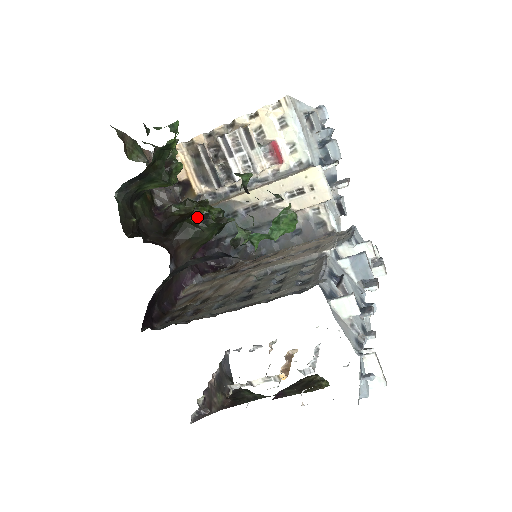
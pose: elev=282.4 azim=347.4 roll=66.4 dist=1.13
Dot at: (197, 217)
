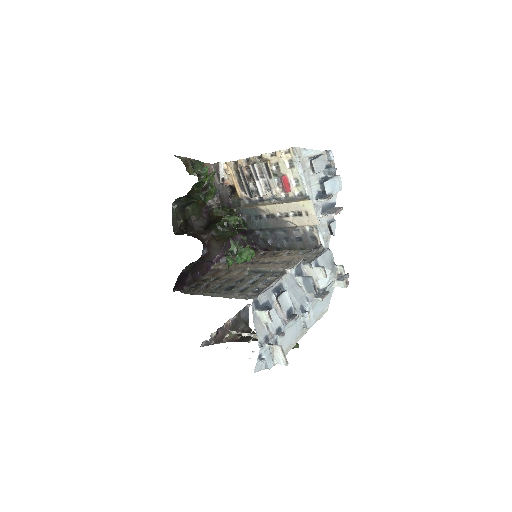
Dot at: (224, 222)
